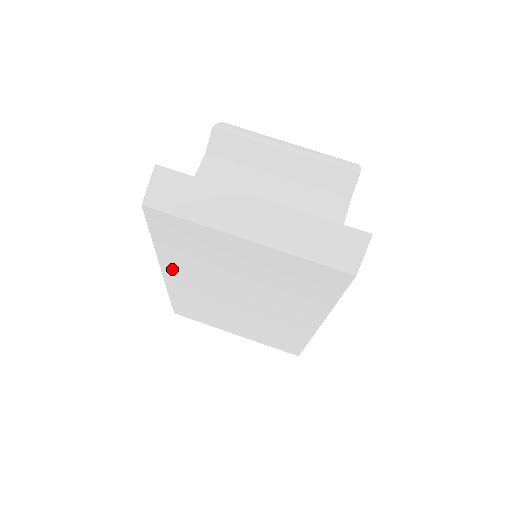
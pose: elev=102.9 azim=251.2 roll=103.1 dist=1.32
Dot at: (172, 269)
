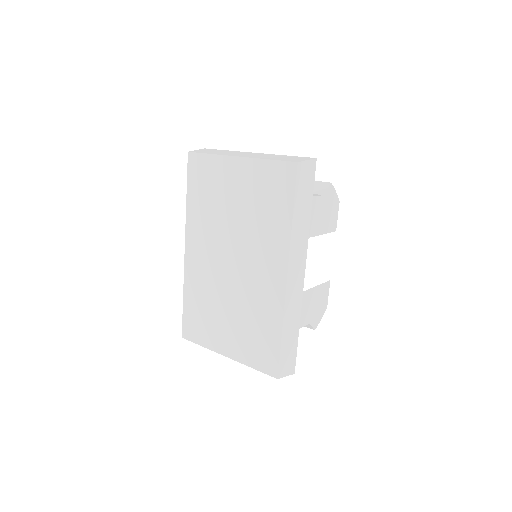
Dot at: (192, 236)
